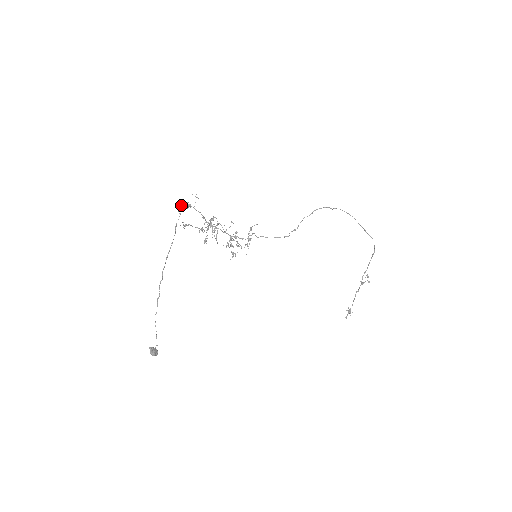
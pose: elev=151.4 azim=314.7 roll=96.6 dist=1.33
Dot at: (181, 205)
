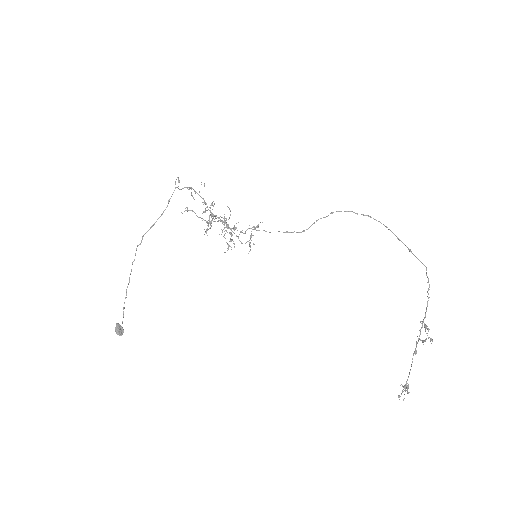
Dot at: (179, 181)
